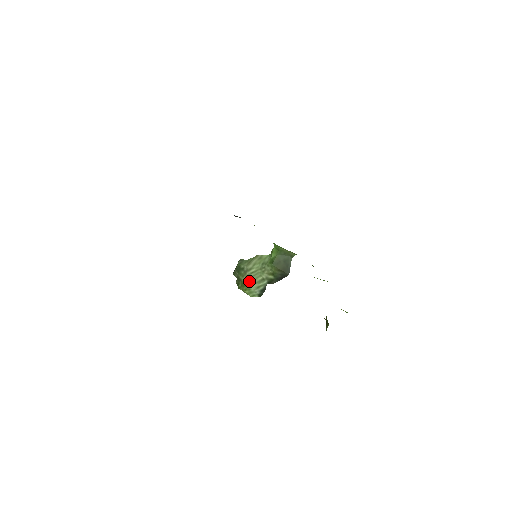
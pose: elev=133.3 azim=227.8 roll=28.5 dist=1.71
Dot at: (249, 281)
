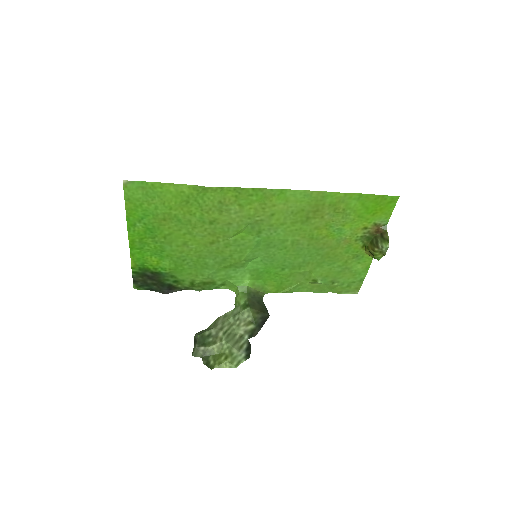
Dot at: (227, 342)
